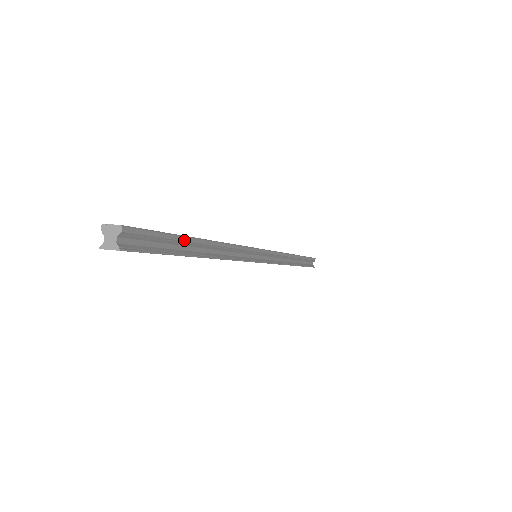
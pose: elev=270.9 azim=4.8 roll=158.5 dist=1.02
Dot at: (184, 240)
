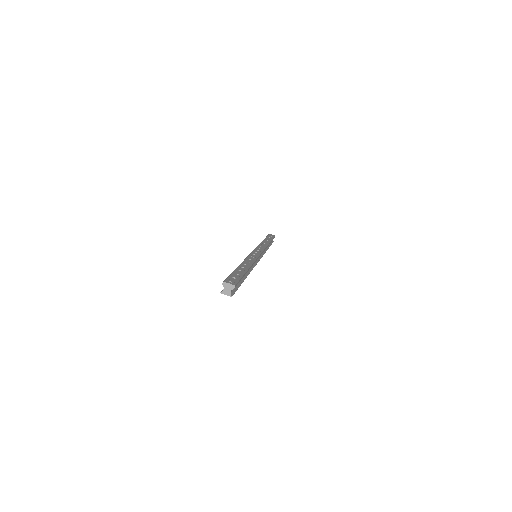
Dot at: (244, 275)
